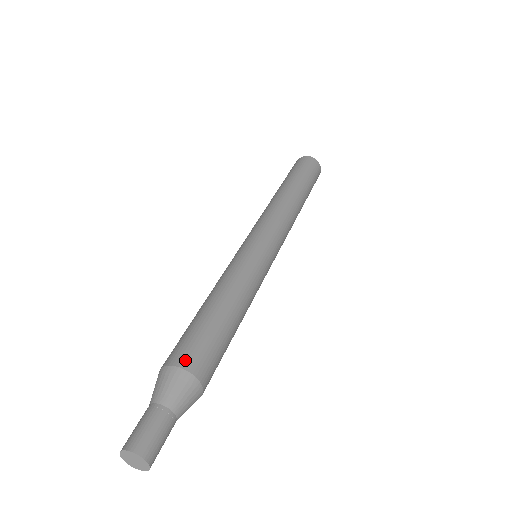
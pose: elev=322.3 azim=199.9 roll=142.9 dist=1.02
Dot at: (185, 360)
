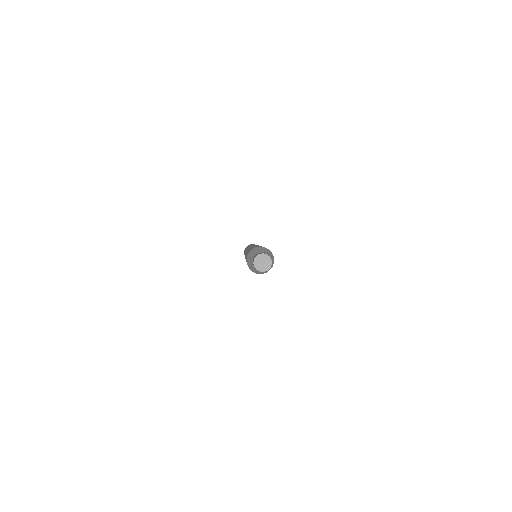
Dot at: occluded
